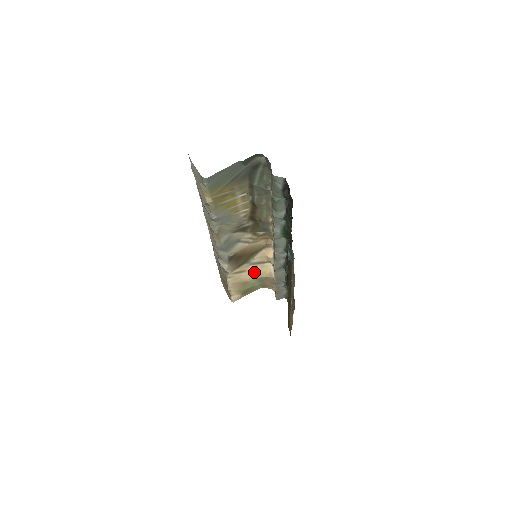
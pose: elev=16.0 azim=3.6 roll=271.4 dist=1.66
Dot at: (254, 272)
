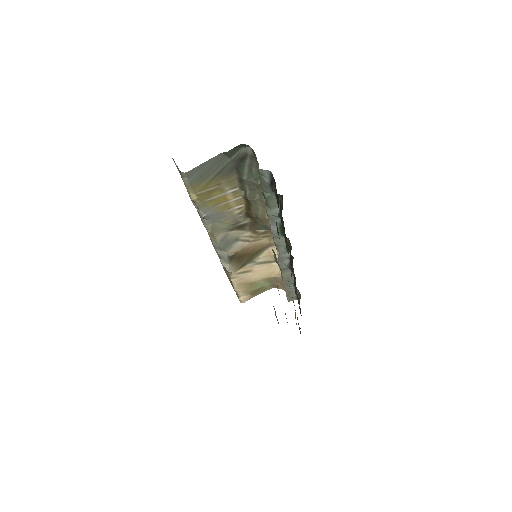
Dot at: (261, 272)
